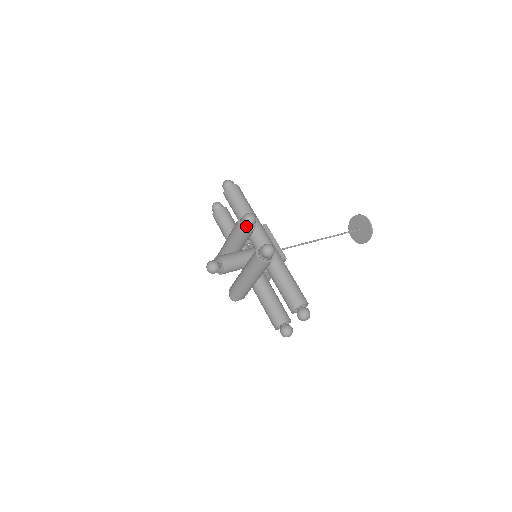
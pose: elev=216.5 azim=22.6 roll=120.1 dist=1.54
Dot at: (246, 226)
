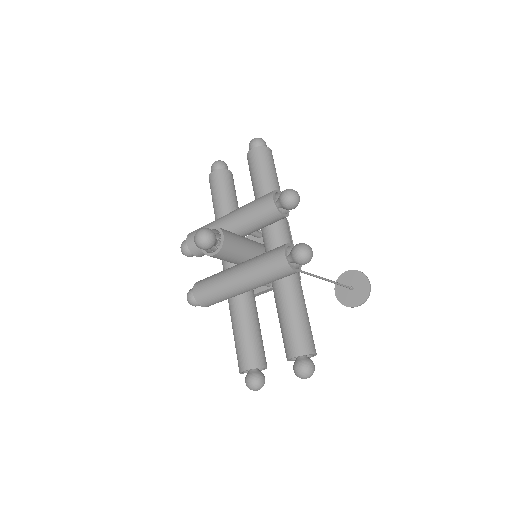
Dot at: (278, 206)
